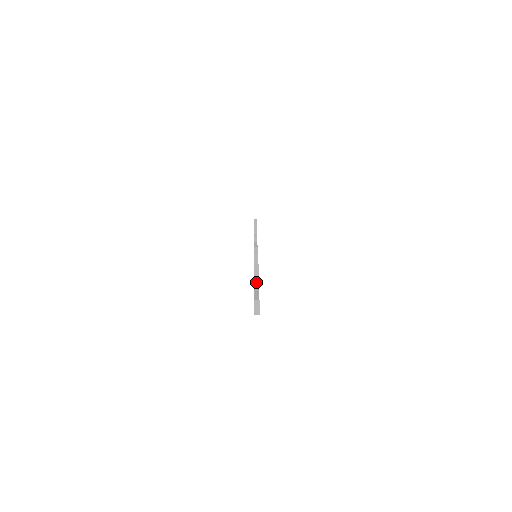
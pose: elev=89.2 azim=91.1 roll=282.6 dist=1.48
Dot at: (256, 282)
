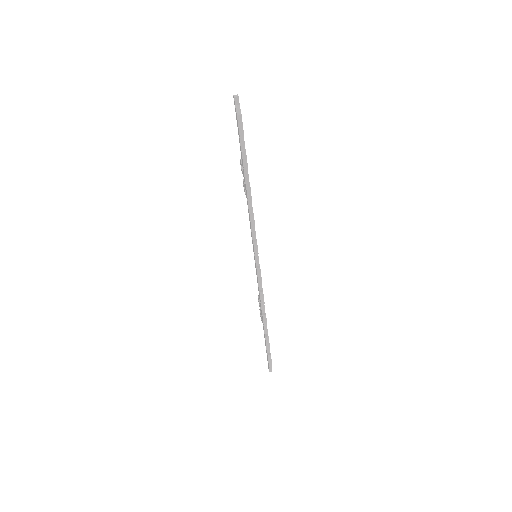
Dot at: occluded
